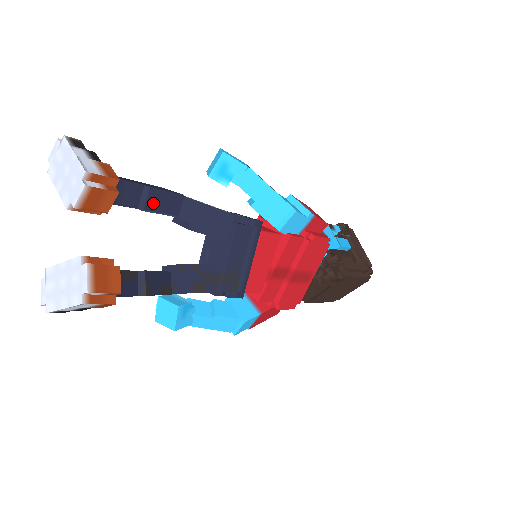
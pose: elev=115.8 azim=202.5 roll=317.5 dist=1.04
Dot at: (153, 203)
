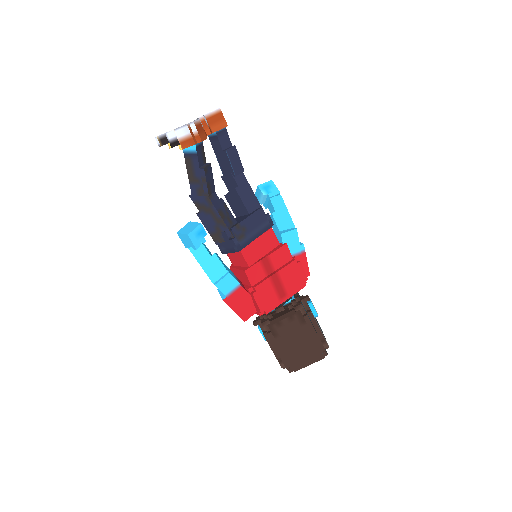
Dot at: (231, 154)
